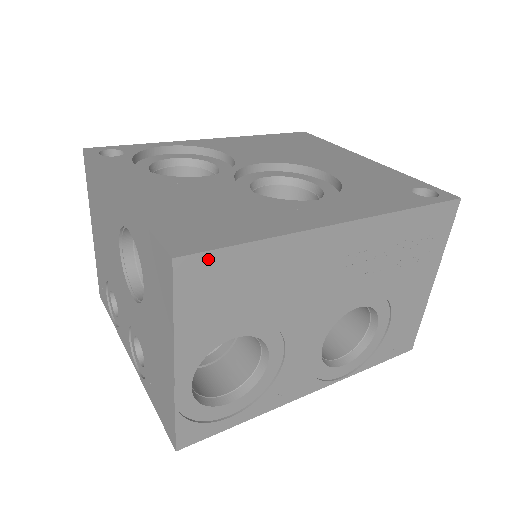
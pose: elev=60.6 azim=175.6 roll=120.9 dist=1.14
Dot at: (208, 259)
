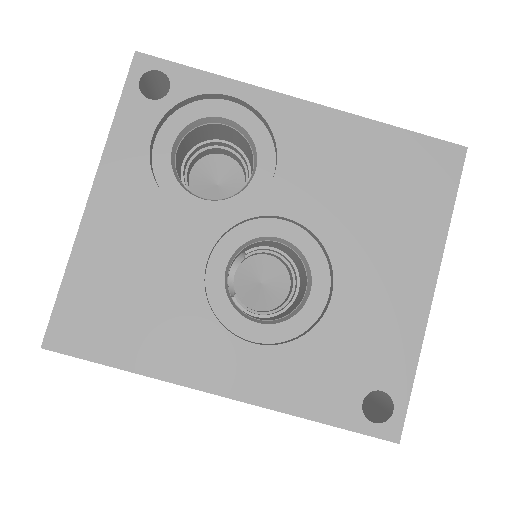
Dot at: (75, 355)
